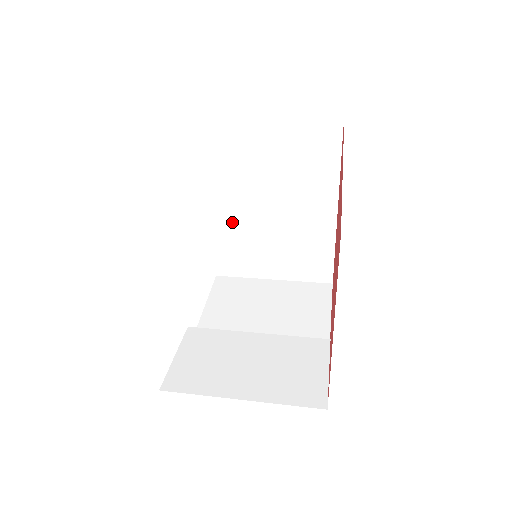
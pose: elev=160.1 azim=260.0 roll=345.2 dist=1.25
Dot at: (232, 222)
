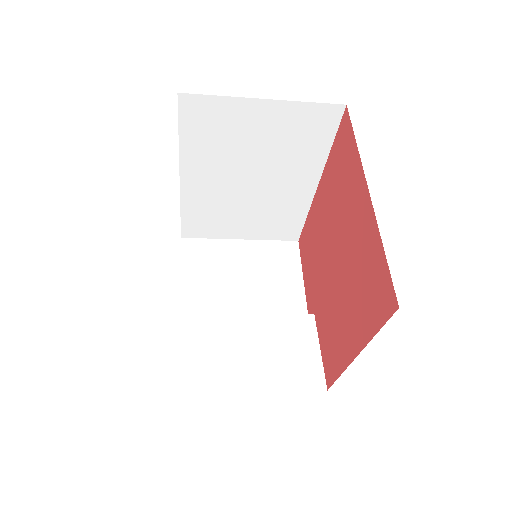
Dot at: (206, 194)
